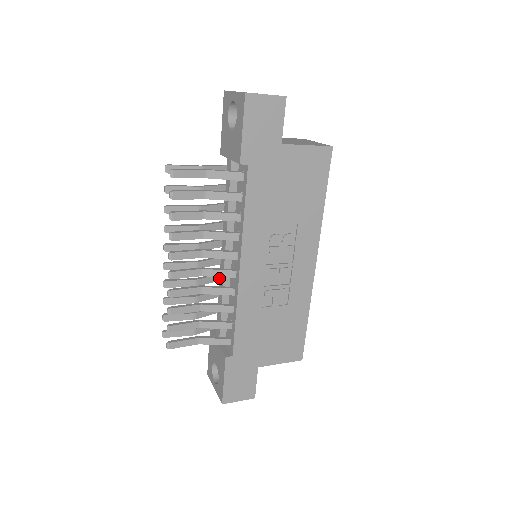
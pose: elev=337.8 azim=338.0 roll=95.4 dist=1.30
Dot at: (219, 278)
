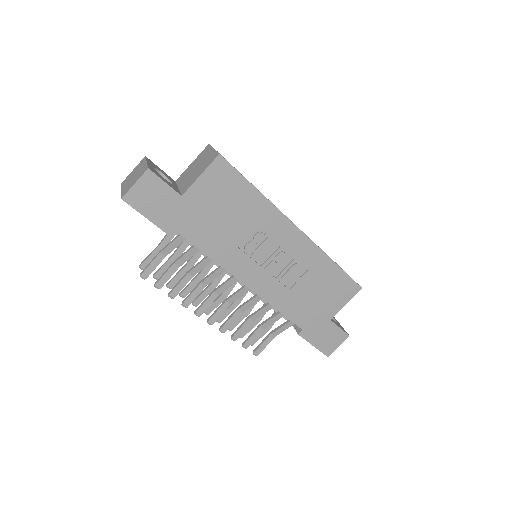
Dot at: occluded
